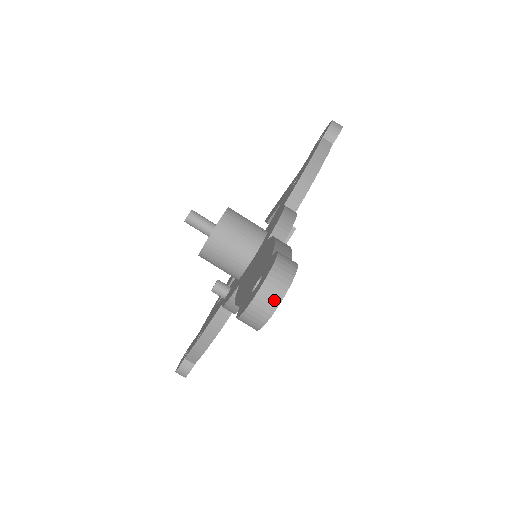
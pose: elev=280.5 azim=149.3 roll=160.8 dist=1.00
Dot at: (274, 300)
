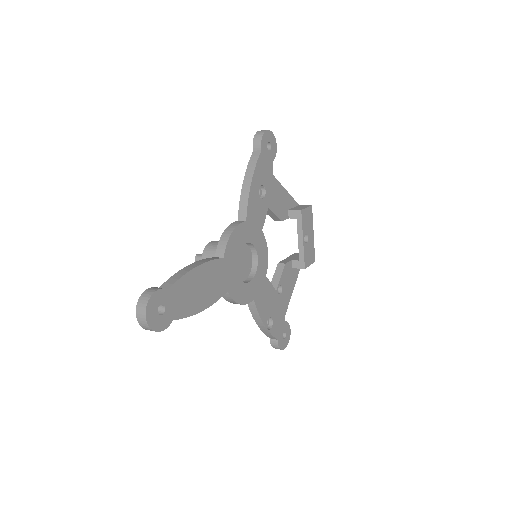
Dot at: (143, 317)
